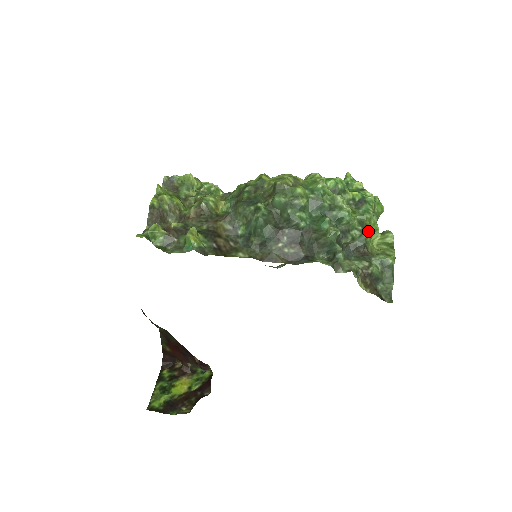
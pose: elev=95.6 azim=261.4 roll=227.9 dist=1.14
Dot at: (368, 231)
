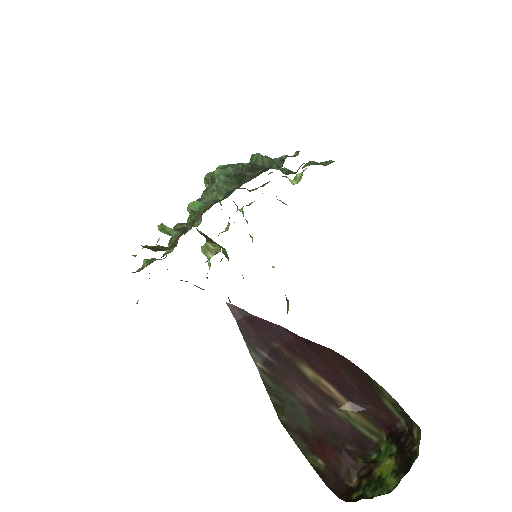
Dot at: occluded
